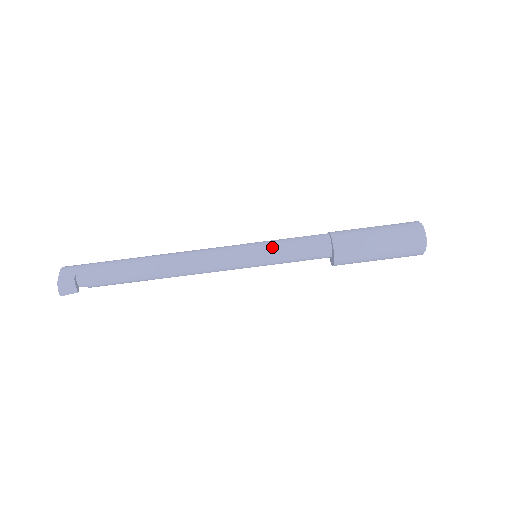
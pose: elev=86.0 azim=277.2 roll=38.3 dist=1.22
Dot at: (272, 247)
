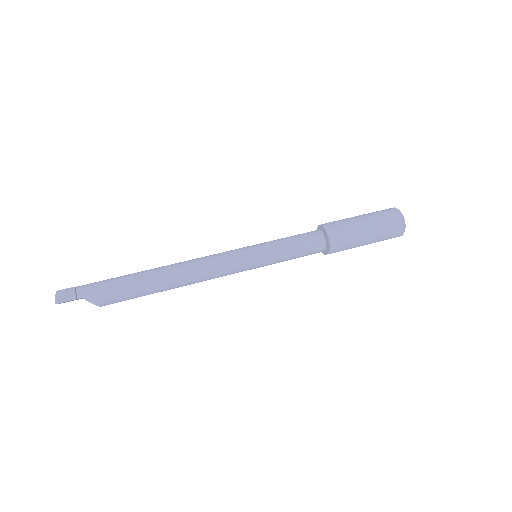
Dot at: occluded
